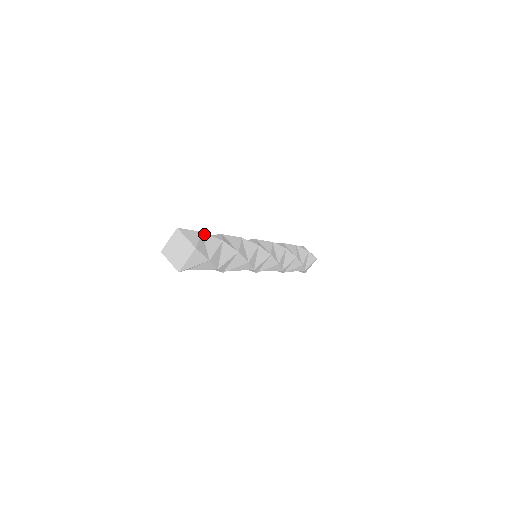
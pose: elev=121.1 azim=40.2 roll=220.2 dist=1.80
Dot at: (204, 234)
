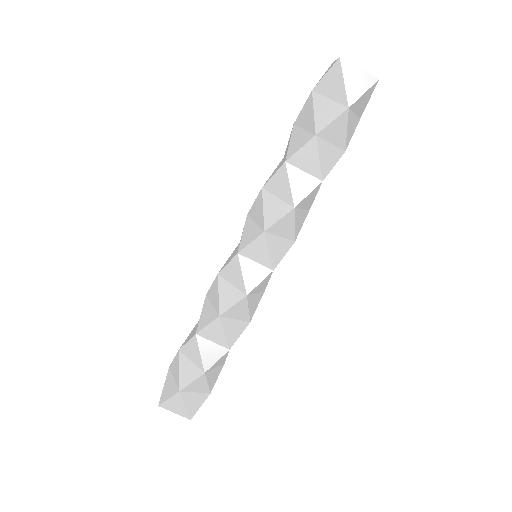
Dot at: (183, 390)
